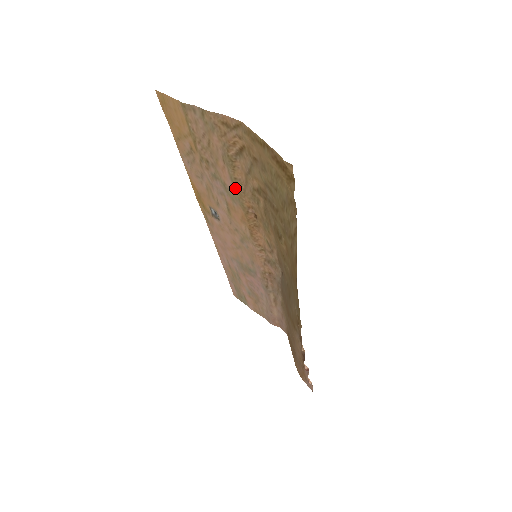
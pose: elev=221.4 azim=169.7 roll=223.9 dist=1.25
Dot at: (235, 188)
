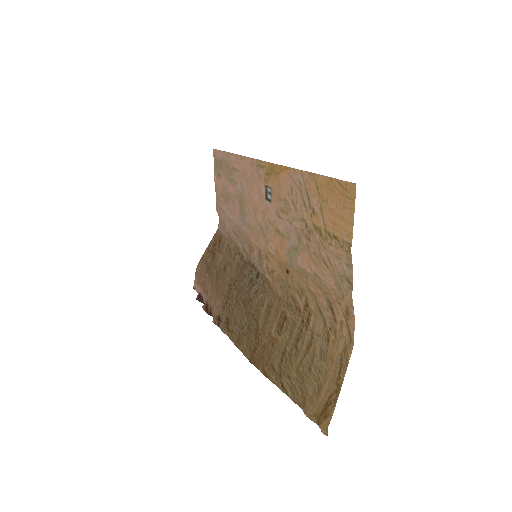
Dot at: (299, 269)
